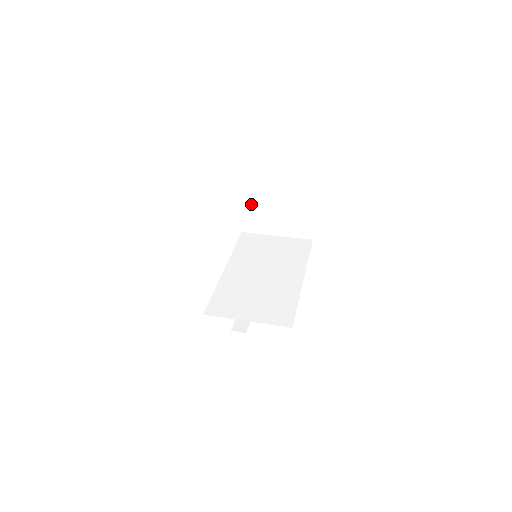
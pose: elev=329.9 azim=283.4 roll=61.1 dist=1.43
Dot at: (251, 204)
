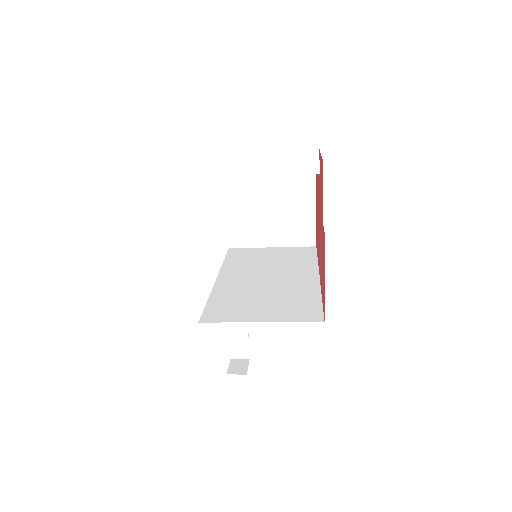
Dot at: (239, 209)
